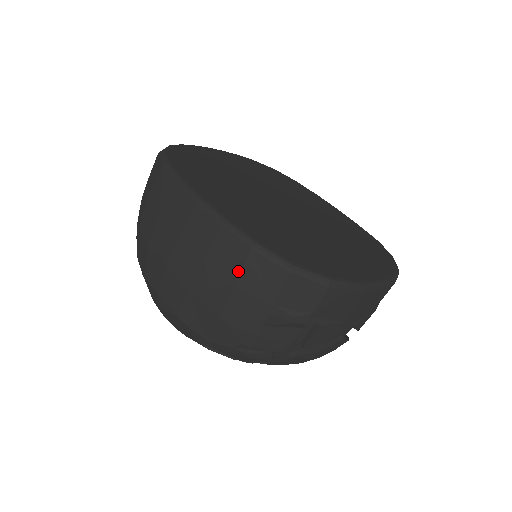
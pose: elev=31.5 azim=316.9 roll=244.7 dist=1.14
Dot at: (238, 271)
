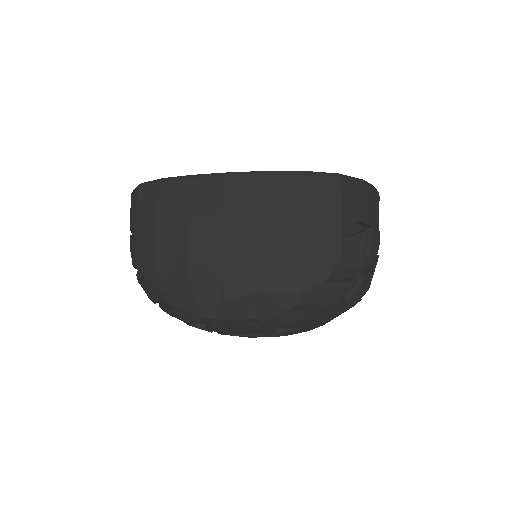
Dot at: (301, 199)
